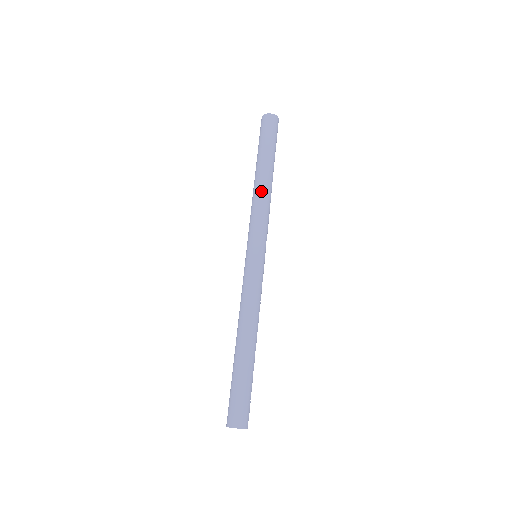
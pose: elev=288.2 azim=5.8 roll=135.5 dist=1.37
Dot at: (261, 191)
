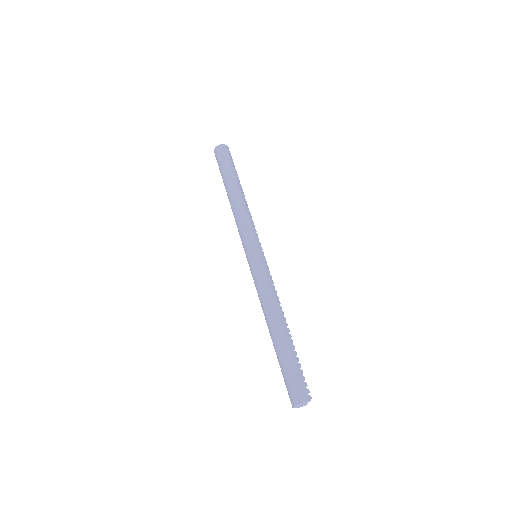
Dot at: (233, 206)
